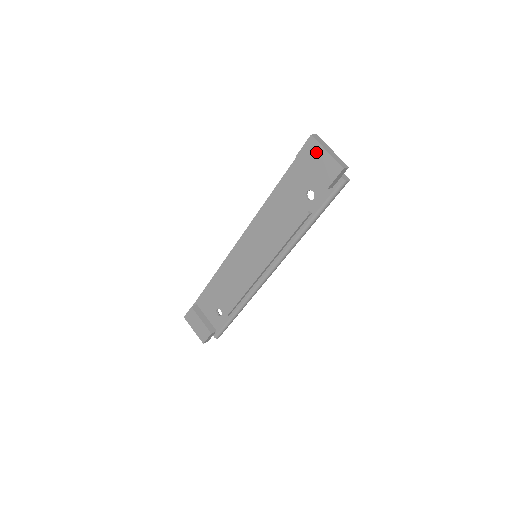
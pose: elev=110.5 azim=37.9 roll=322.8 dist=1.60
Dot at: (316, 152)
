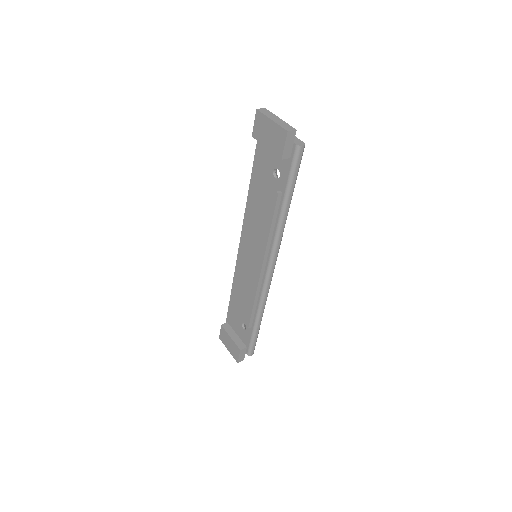
Dot at: (264, 125)
